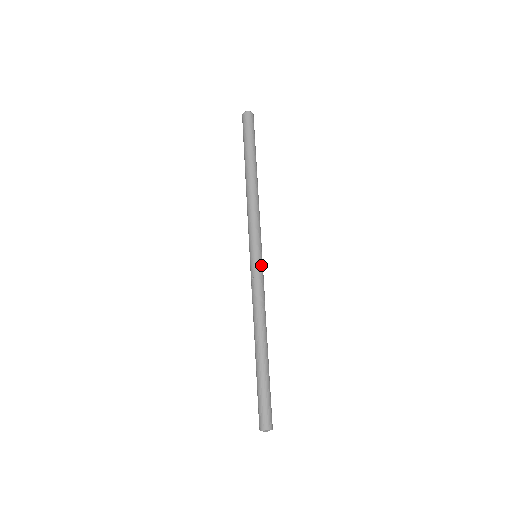
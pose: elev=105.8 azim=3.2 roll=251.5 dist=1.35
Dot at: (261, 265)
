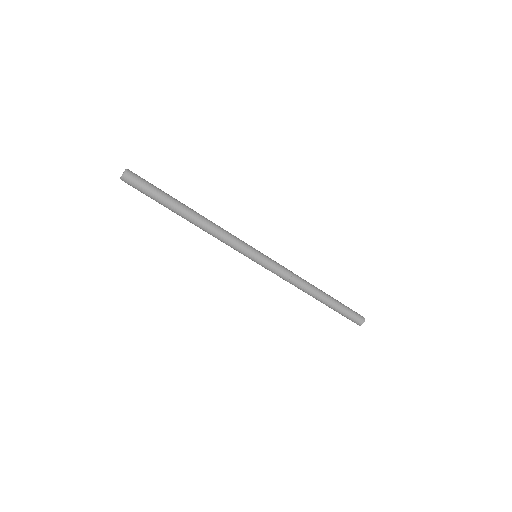
Dot at: (265, 262)
